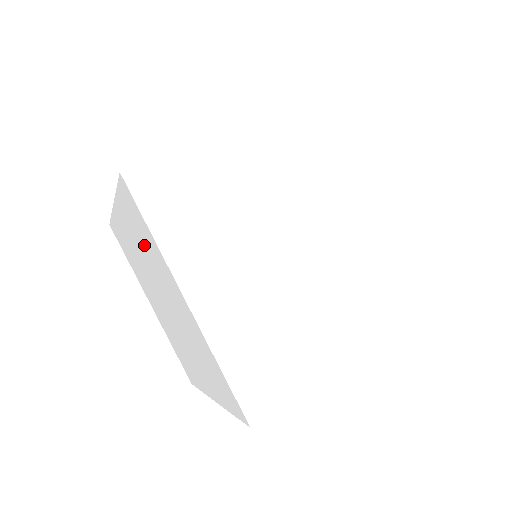
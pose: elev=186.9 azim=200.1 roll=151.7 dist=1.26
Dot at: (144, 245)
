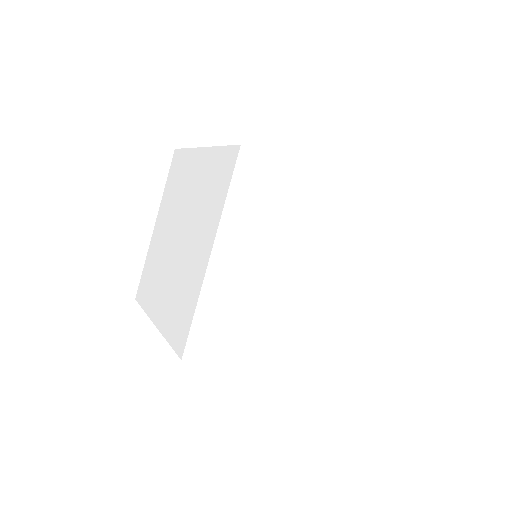
Dot at: (206, 194)
